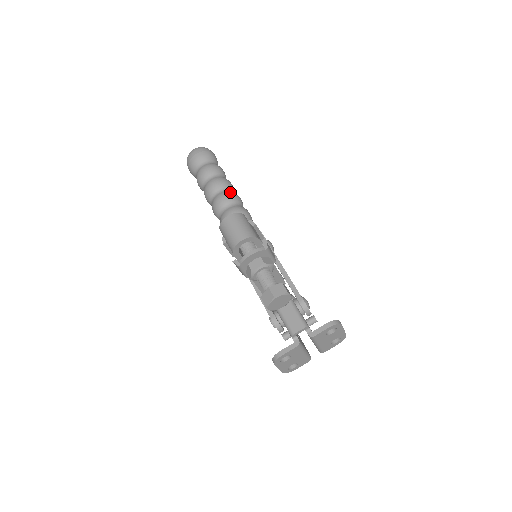
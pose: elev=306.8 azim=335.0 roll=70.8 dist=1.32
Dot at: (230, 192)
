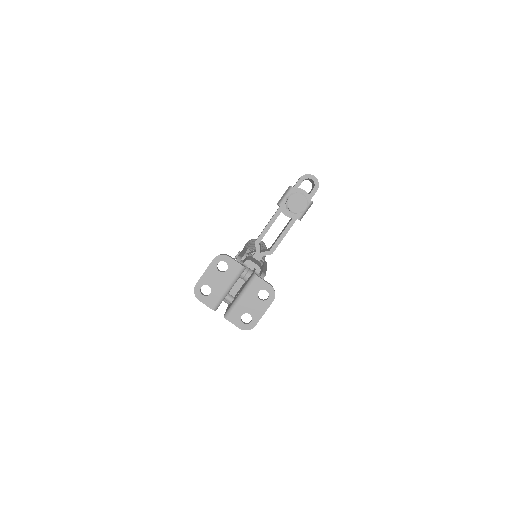
Dot at: occluded
